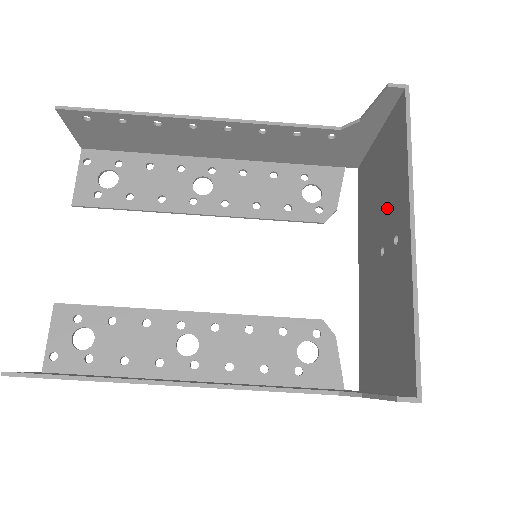
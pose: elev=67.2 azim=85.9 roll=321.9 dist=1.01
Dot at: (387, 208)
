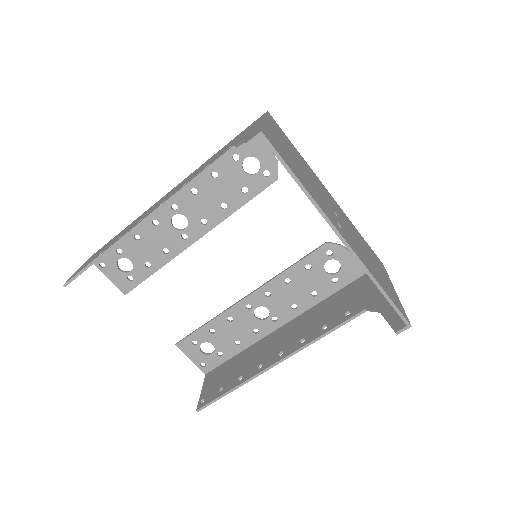
Dot at: occluded
